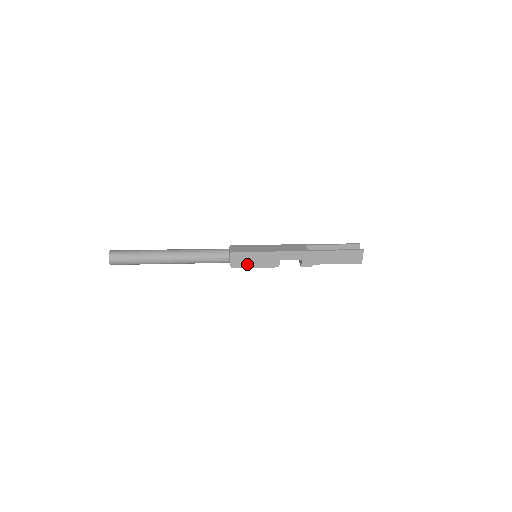
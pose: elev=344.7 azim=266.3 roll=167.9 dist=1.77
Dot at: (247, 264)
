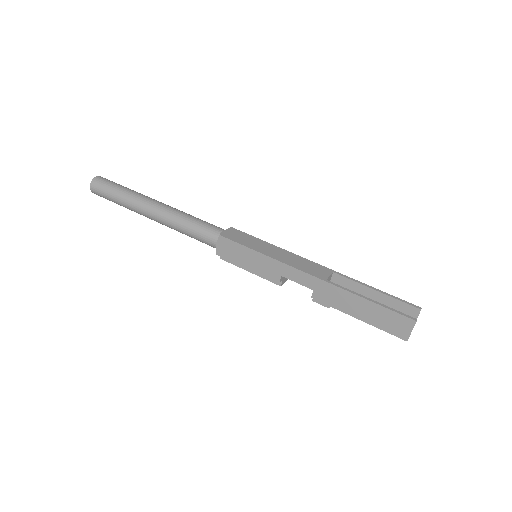
Dot at: (237, 261)
